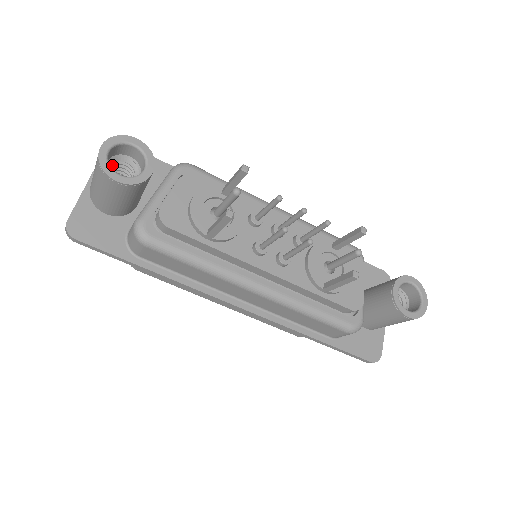
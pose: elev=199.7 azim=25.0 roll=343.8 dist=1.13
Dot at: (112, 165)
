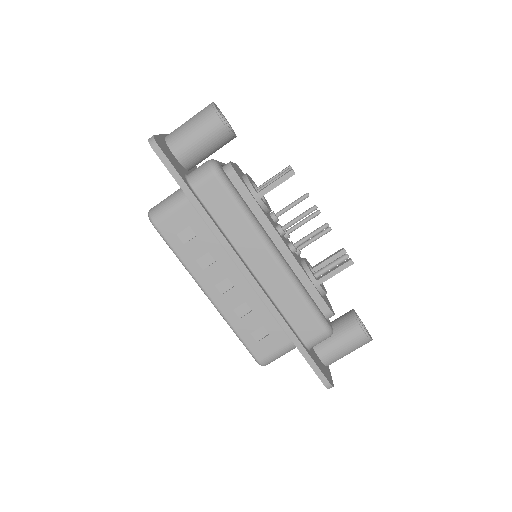
Dot at: occluded
